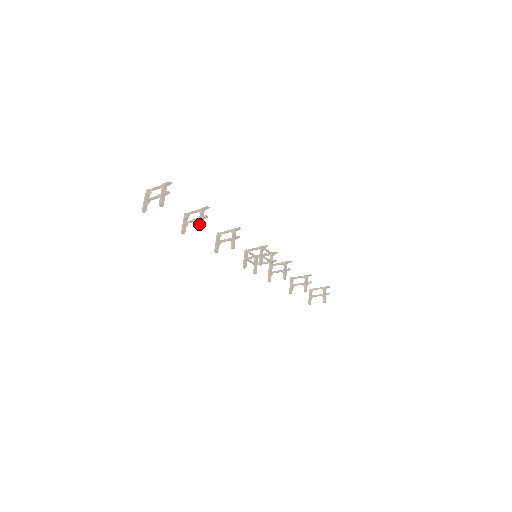
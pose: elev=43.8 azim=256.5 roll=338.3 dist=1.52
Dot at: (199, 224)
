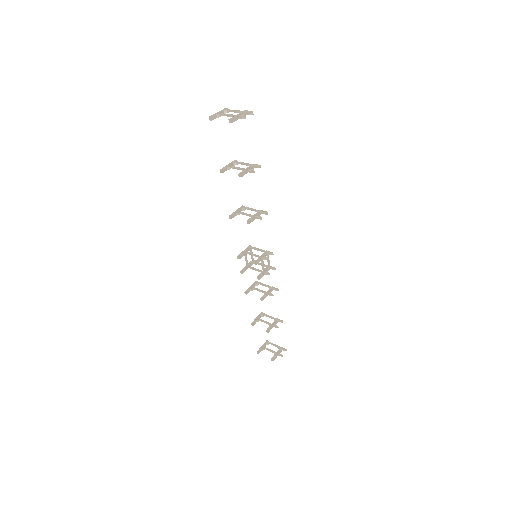
Dot at: (242, 172)
